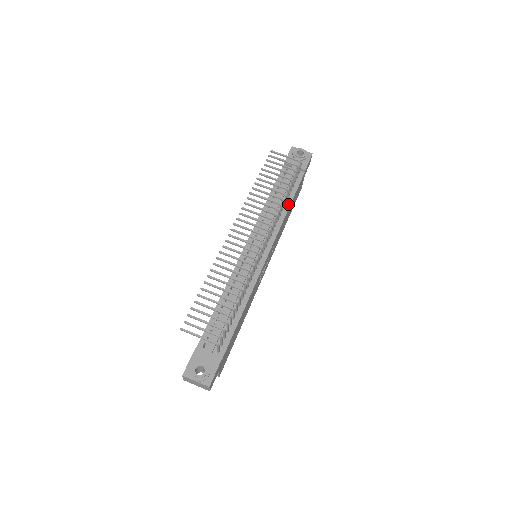
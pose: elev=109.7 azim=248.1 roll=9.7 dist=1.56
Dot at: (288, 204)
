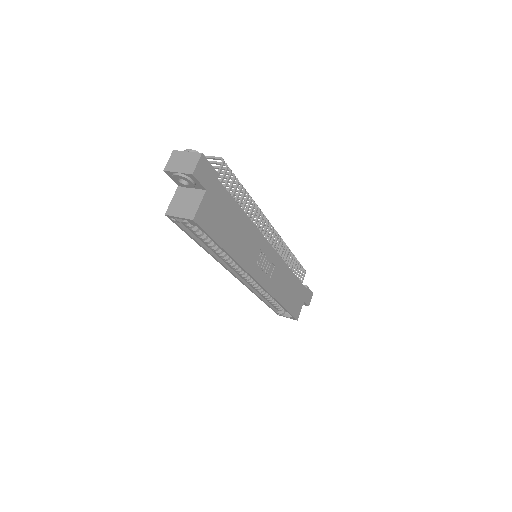
Dot at: occluded
